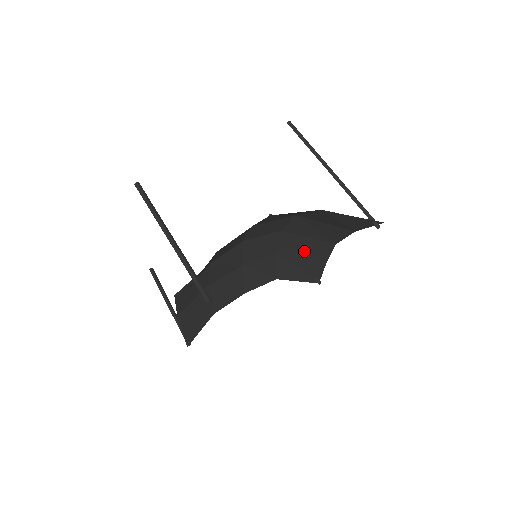
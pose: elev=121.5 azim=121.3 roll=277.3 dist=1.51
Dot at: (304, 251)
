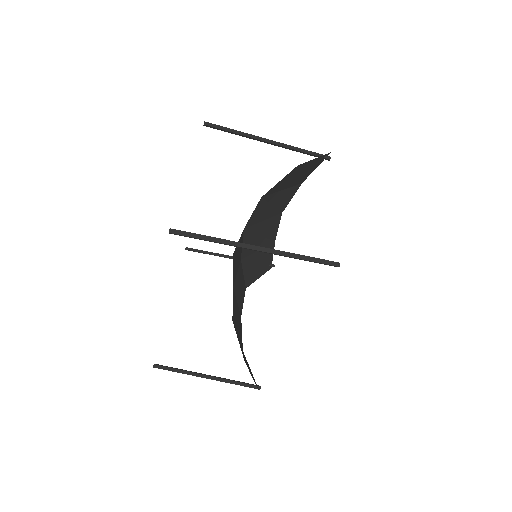
Dot at: (260, 240)
